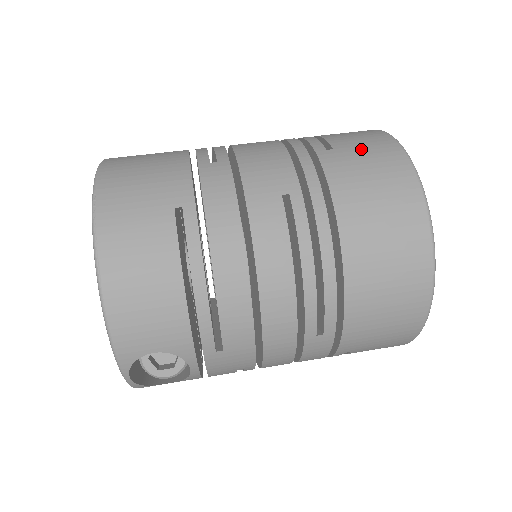
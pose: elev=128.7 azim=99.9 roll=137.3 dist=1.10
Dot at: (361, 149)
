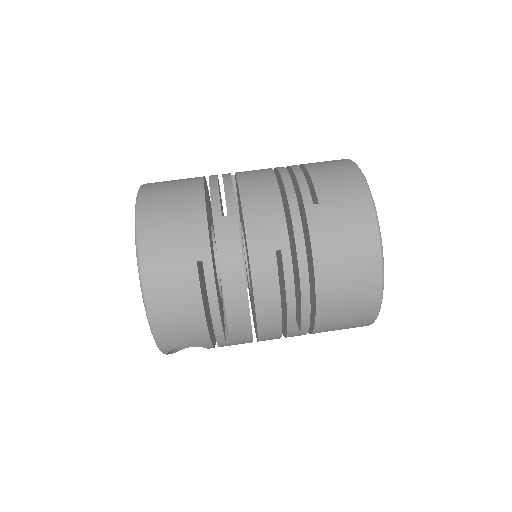
Dot at: (340, 205)
